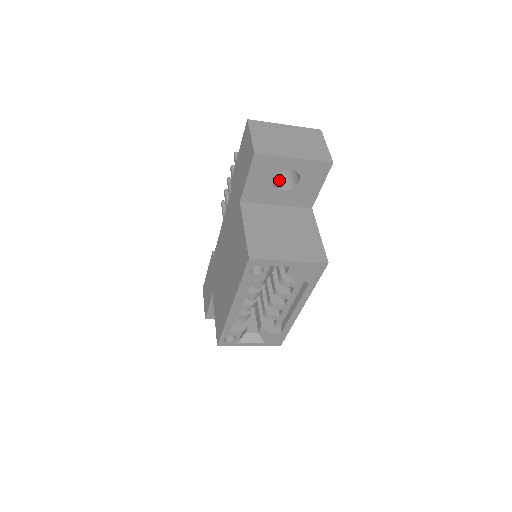
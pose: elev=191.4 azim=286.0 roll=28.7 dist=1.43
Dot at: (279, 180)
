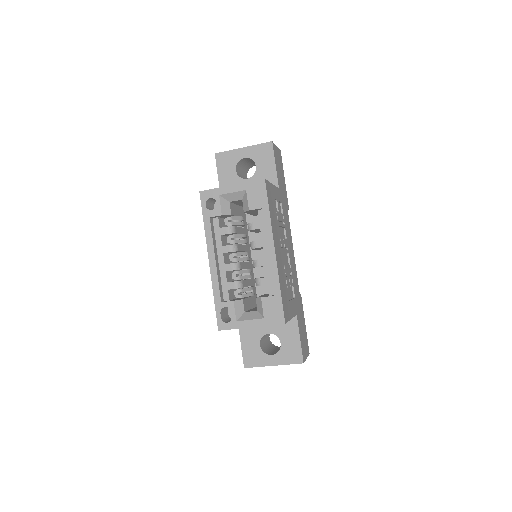
Dot at: occluded
